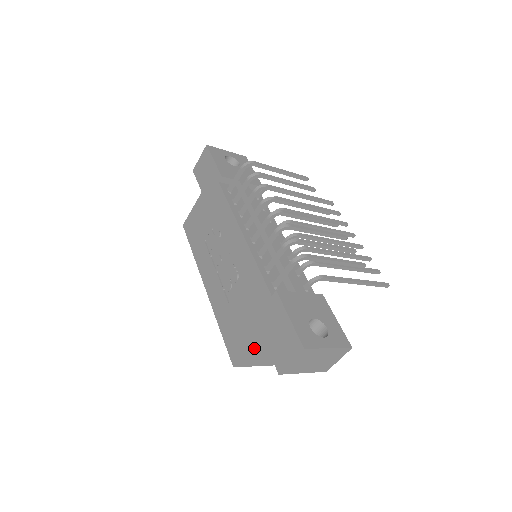
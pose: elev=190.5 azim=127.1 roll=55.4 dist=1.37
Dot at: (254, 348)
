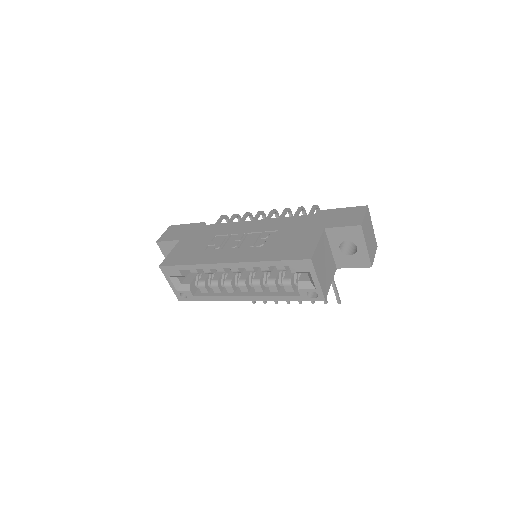
Dot at: (320, 244)
